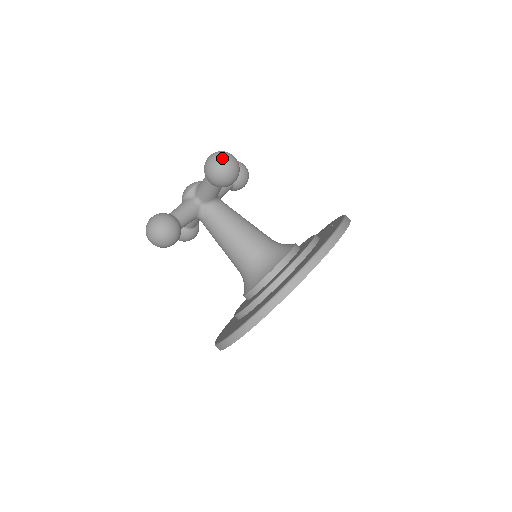
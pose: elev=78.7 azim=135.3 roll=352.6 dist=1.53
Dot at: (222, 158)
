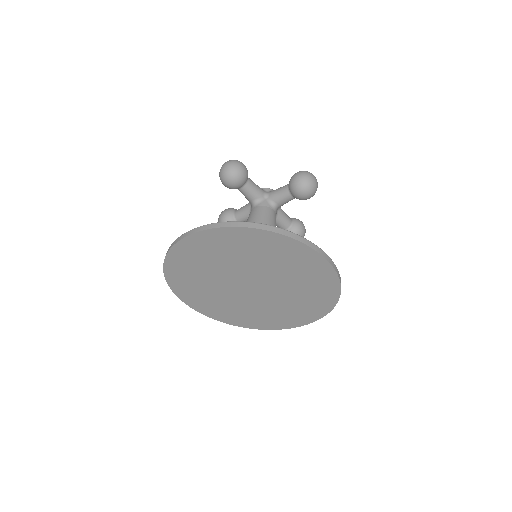
Dot at: (313, 175)
